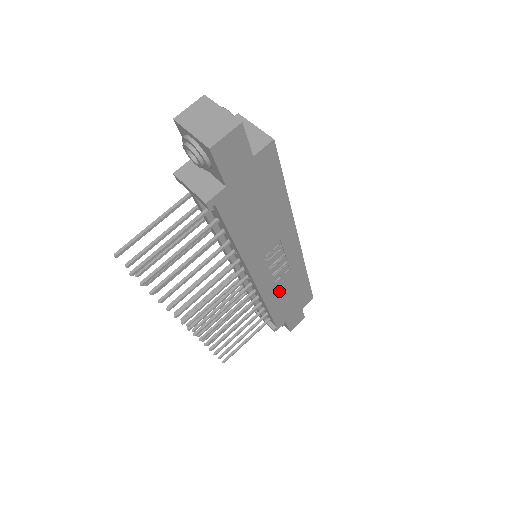
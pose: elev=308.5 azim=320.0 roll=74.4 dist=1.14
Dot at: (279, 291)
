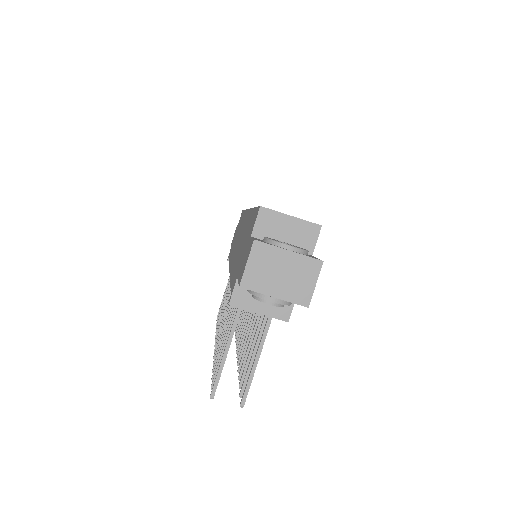
Dot at: occluded
